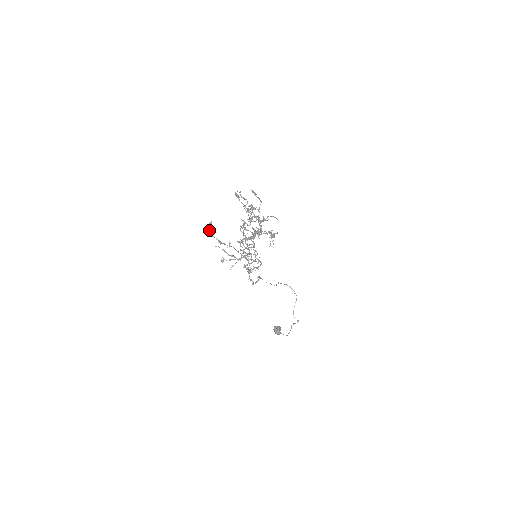
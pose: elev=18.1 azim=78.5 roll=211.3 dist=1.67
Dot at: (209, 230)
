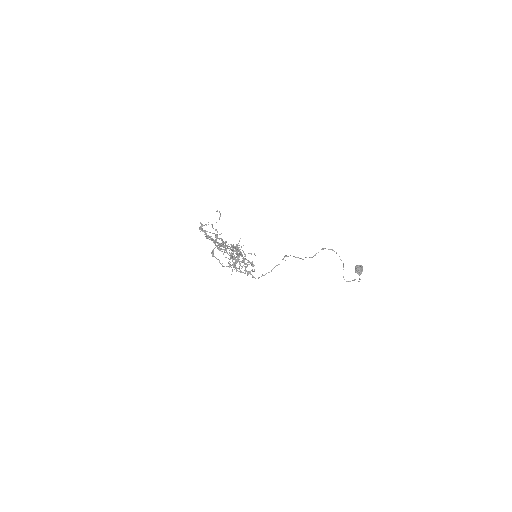
Dot at: occluded
